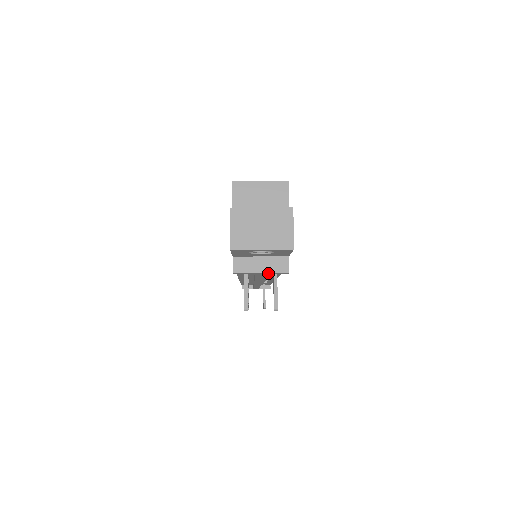
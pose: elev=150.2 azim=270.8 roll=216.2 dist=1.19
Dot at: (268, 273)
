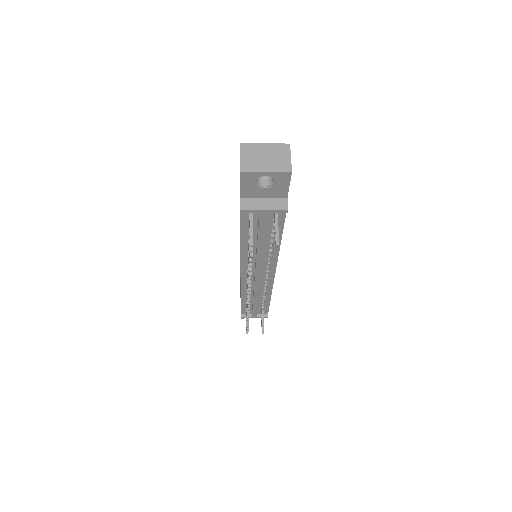
Dot at: (270, 212)
